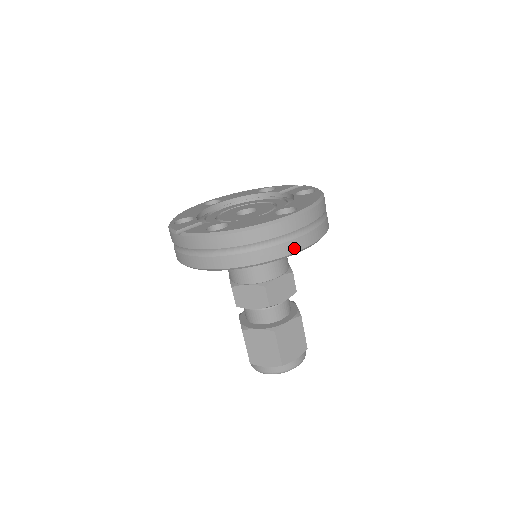
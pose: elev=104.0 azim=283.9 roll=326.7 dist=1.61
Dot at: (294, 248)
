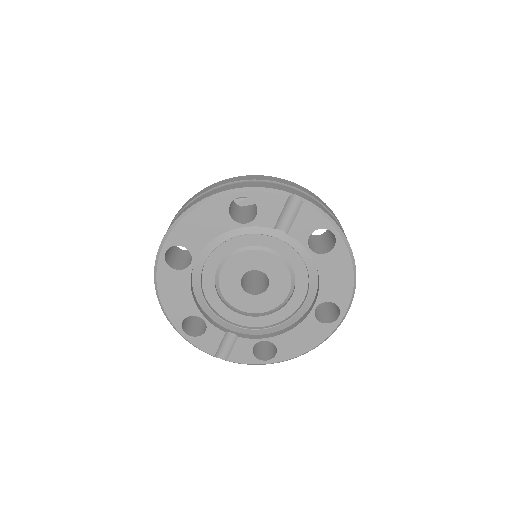
Dot at: occluded
